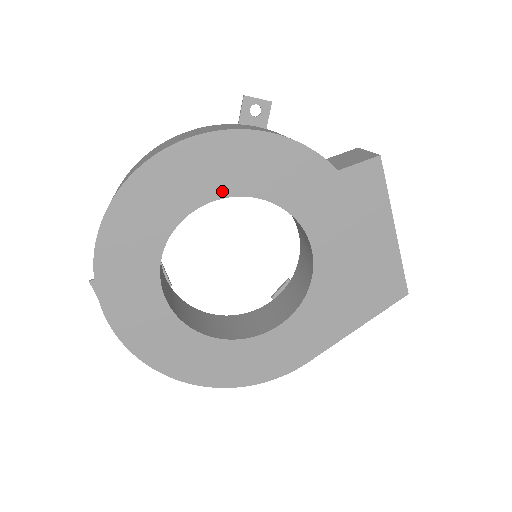
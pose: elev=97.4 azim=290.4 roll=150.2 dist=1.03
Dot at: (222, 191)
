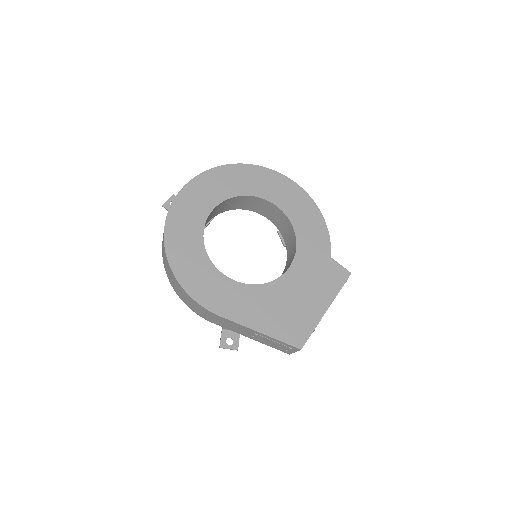
Dot at: (285, 208)
